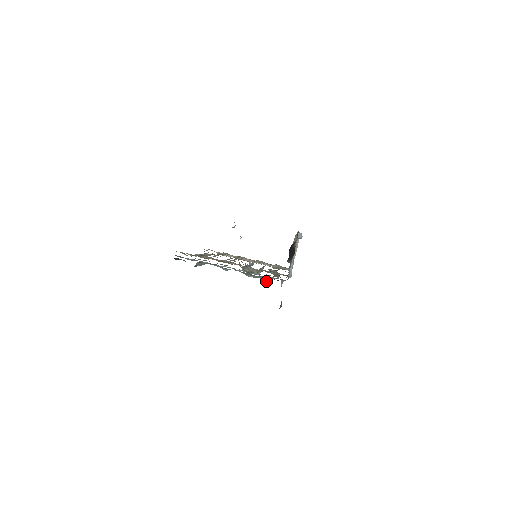
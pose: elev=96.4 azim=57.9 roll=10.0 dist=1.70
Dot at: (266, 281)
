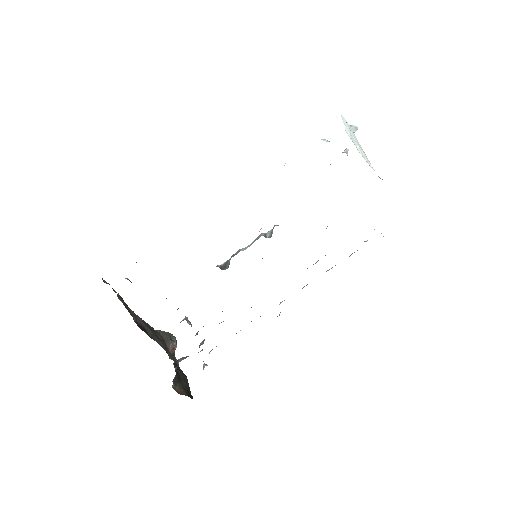
Dot at: occluded
